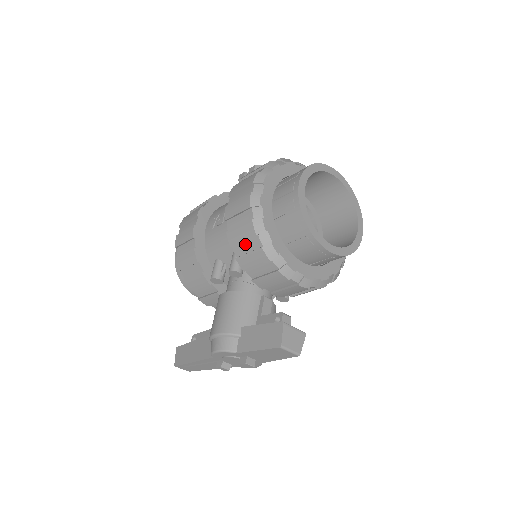
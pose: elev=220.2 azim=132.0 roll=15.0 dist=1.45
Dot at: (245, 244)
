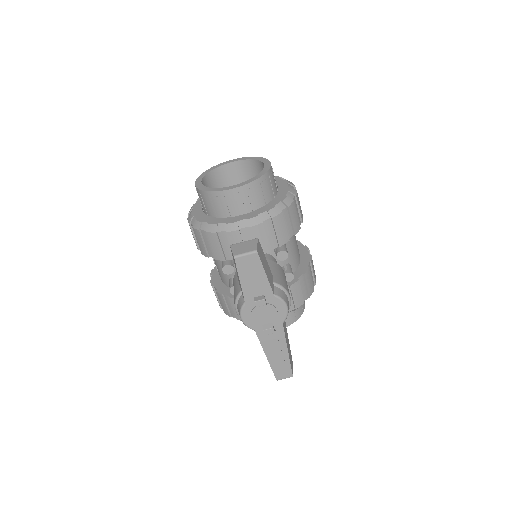
Dot at: (207, 244)
